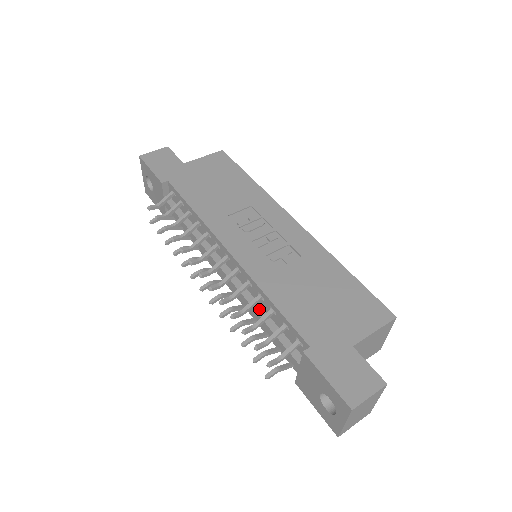
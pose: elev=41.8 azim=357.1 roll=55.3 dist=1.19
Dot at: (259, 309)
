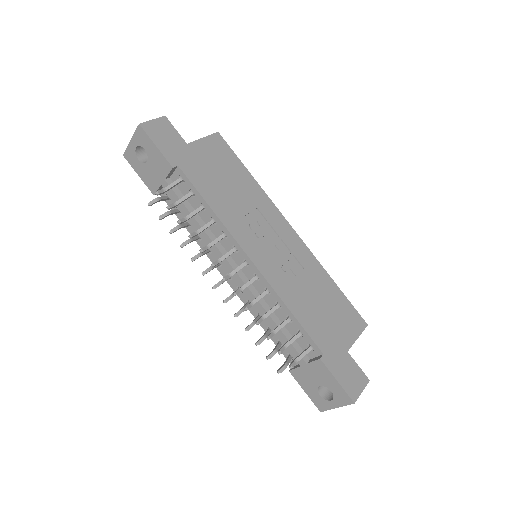
Dot at: (271, 313)
